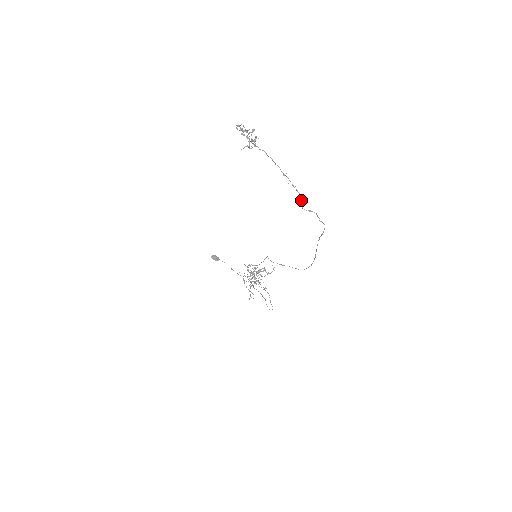
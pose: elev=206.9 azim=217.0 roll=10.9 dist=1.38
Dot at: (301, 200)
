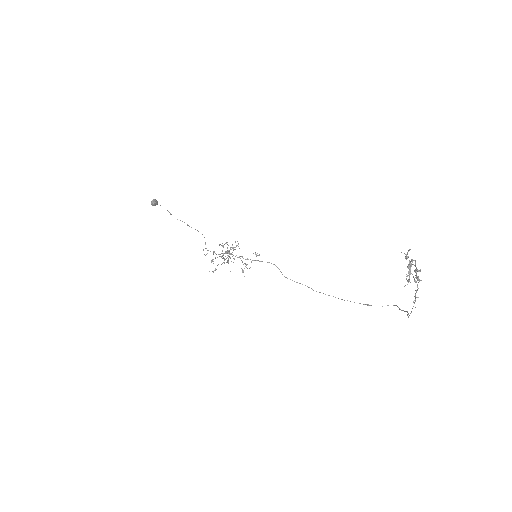
Dot at: (411, 312)
